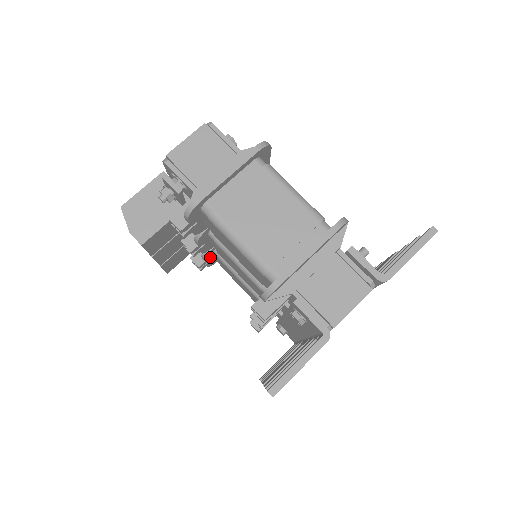
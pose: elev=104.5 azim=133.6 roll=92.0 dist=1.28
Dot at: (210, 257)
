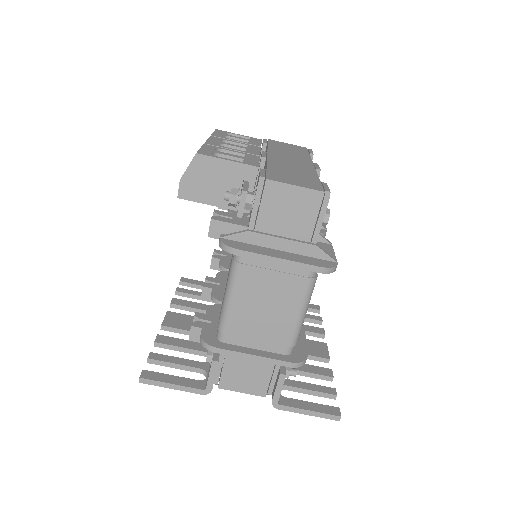
Dot at: occluded
